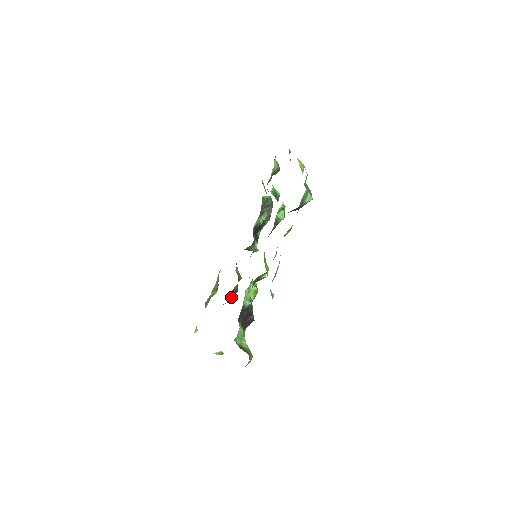
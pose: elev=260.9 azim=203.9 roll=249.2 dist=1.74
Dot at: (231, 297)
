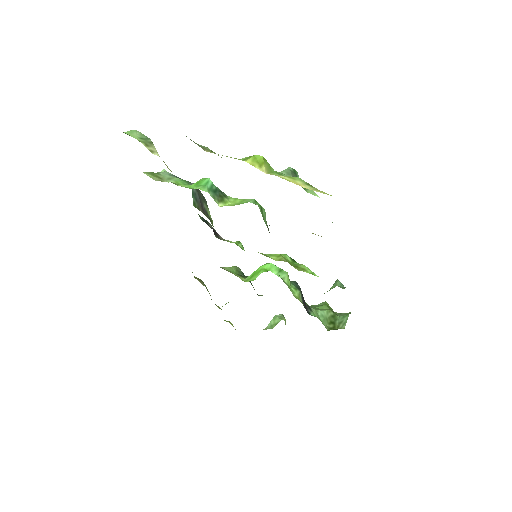
Dot at: occluded
